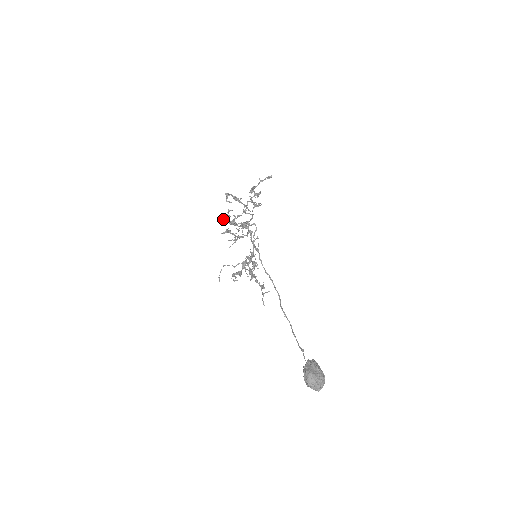
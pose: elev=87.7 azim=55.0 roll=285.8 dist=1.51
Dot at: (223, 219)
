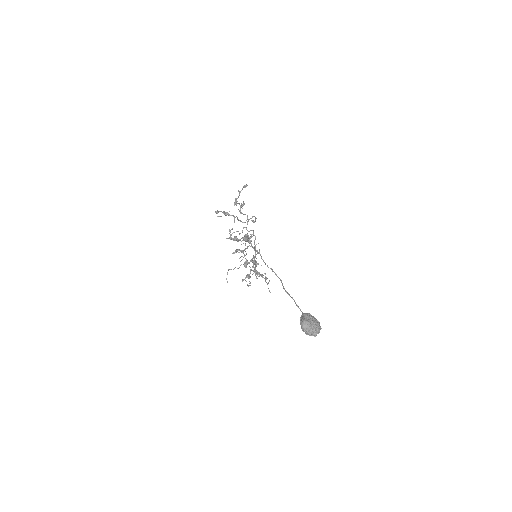
Dot at: occluded
